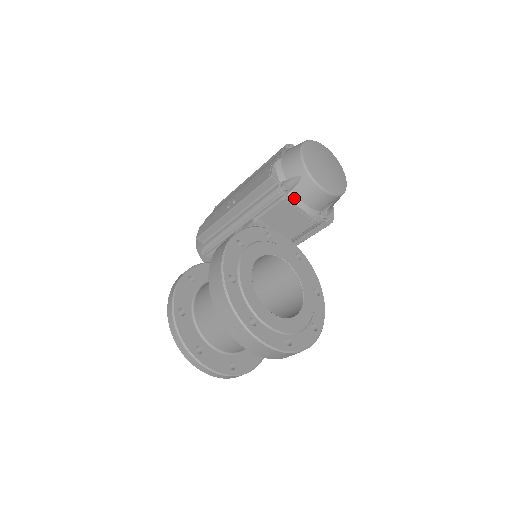
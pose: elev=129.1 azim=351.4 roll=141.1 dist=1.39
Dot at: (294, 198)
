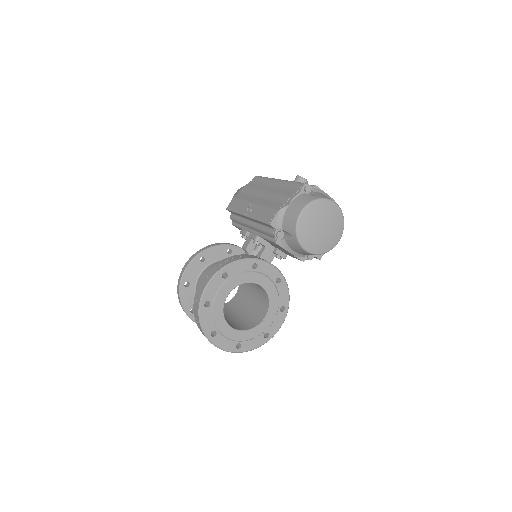
Dot at: (285, 244)
